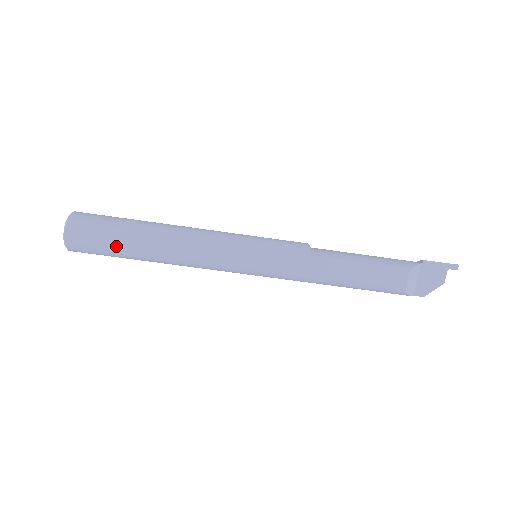
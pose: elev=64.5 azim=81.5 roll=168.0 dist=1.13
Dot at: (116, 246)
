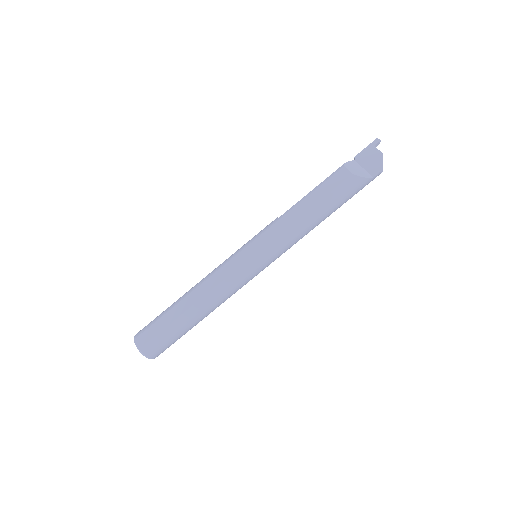
Dot at: (167, 323)
